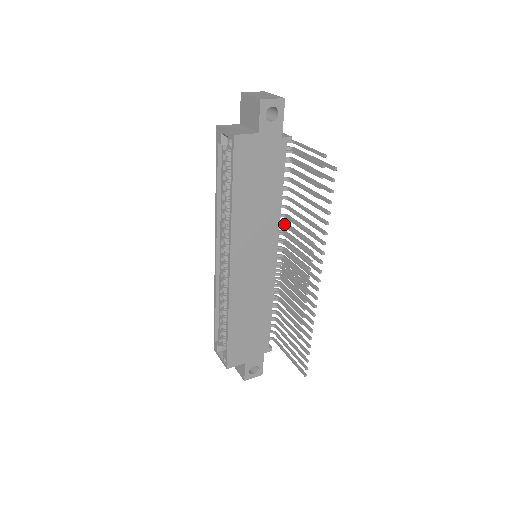
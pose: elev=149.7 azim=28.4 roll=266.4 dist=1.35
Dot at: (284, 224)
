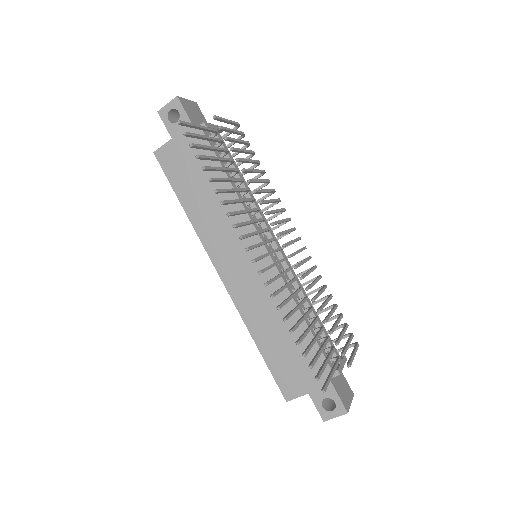
Dot at: occluded
